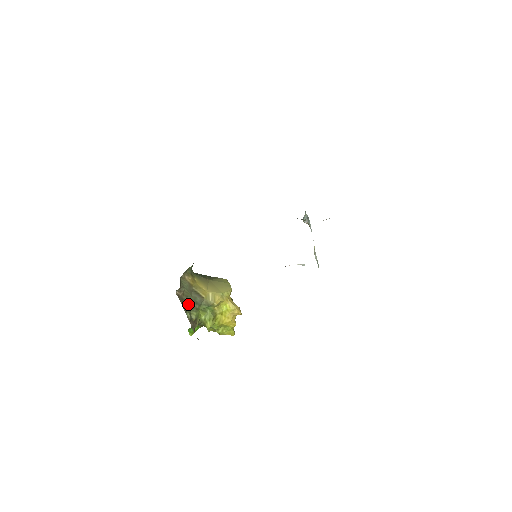
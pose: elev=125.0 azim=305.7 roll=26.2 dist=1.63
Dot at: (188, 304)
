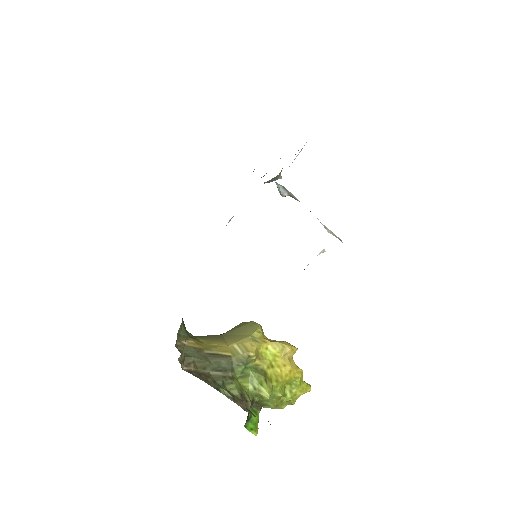
Dot at: (213, 378)
